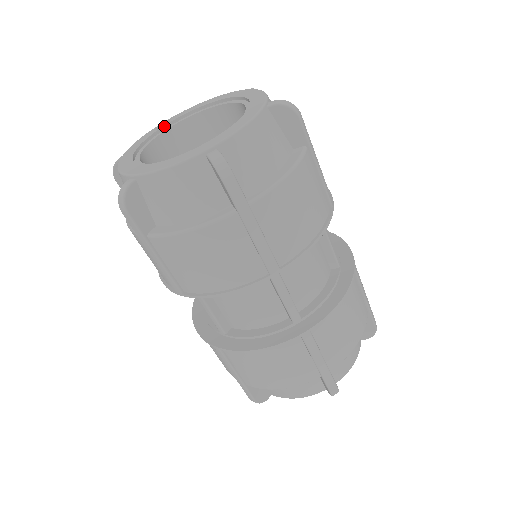
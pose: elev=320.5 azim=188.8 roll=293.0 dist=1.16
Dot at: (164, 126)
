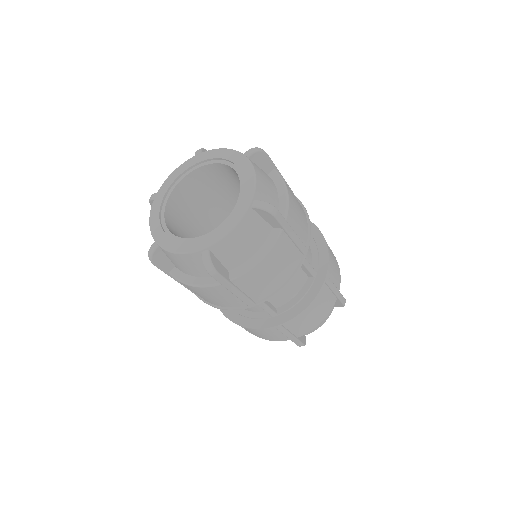
Dot at: (160, 208)
